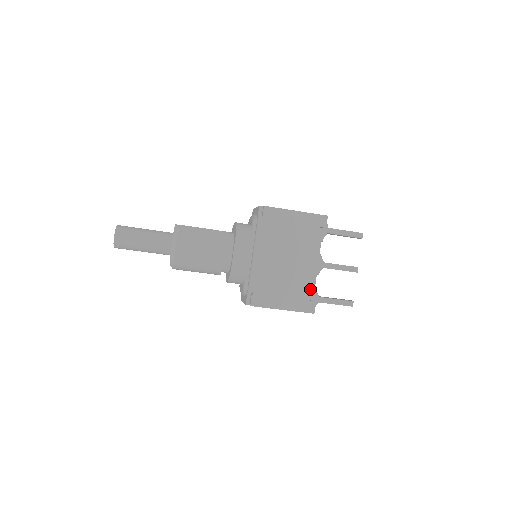
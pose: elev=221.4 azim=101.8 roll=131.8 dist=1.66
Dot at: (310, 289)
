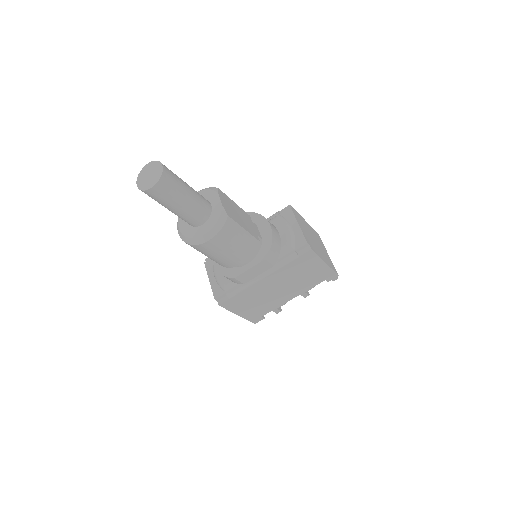
Dot at: occluded
